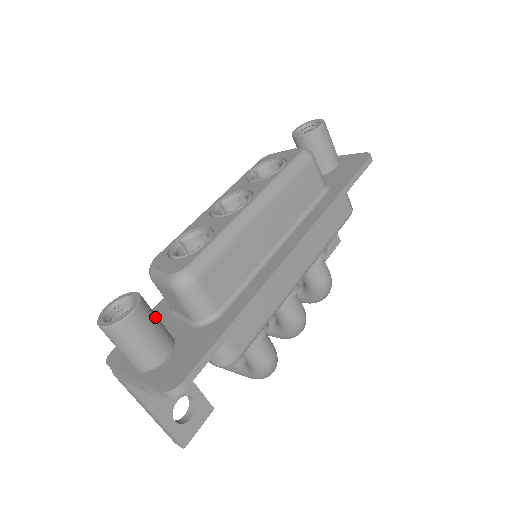
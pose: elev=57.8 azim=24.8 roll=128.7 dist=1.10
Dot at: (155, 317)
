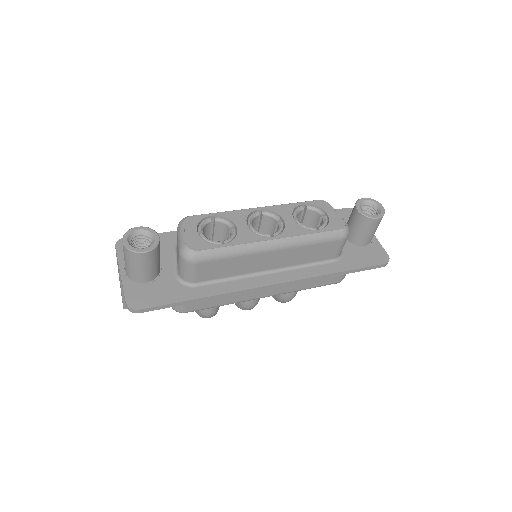
Dot at: (157, 258)
